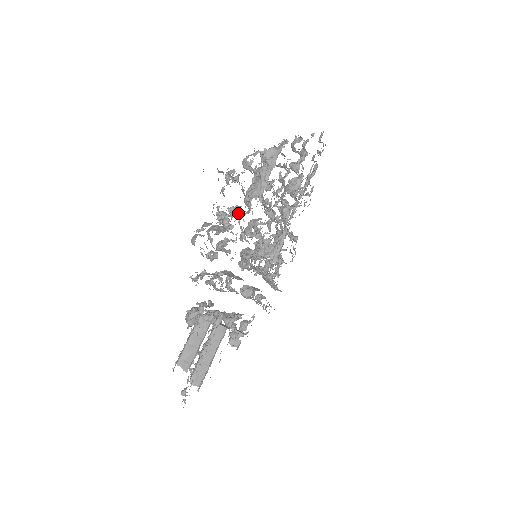
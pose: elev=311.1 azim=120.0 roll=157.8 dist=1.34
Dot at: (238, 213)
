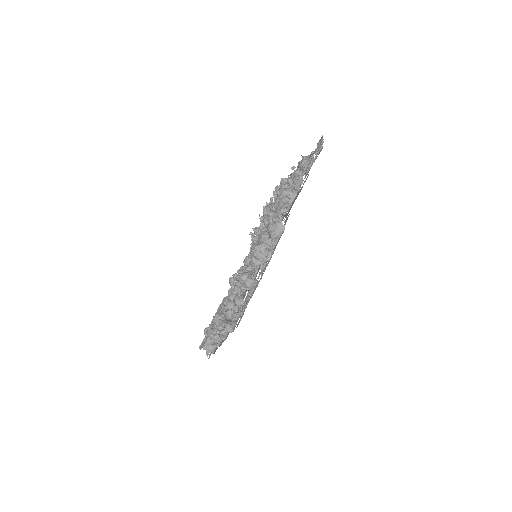
Dot at: occluded
